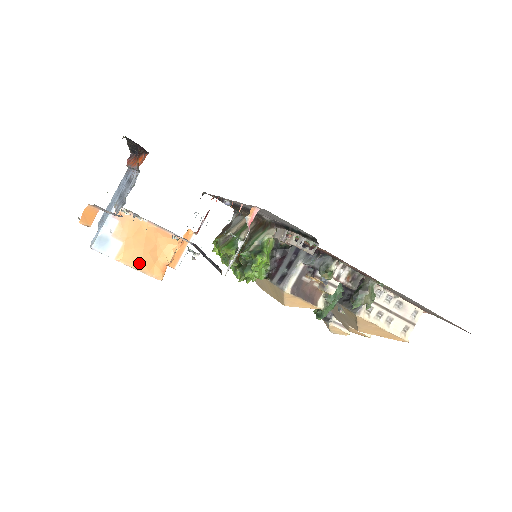
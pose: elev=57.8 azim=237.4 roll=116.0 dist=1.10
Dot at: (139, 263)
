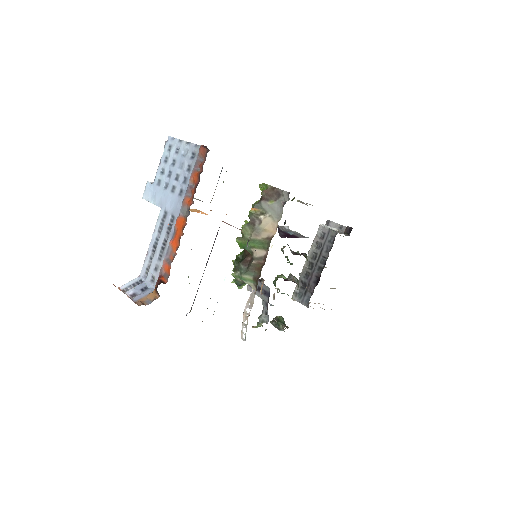
Dot at: occluded
